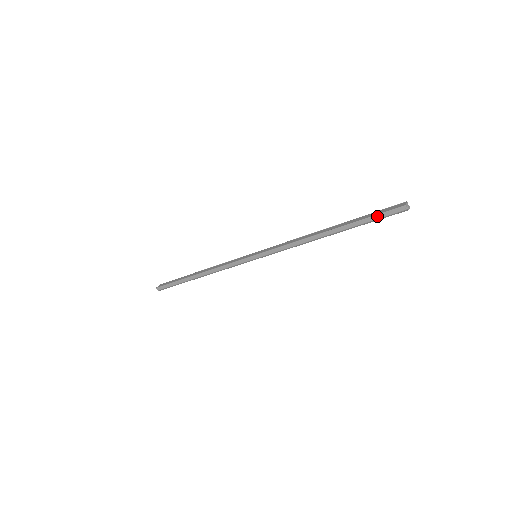
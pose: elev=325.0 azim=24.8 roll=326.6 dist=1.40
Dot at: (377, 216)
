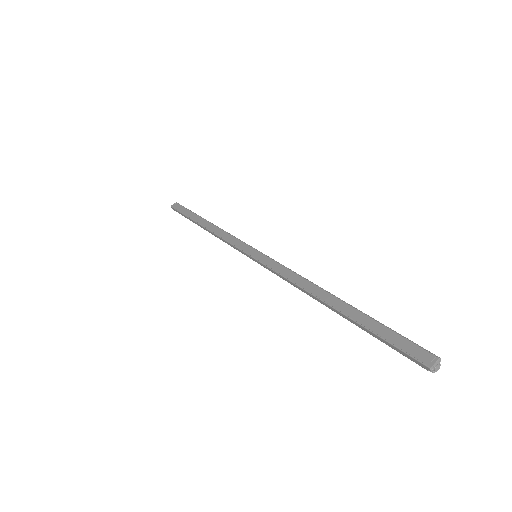
Dot at: (389, 344)
